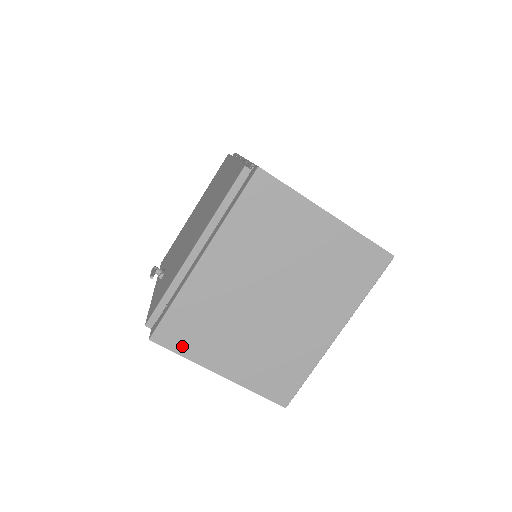
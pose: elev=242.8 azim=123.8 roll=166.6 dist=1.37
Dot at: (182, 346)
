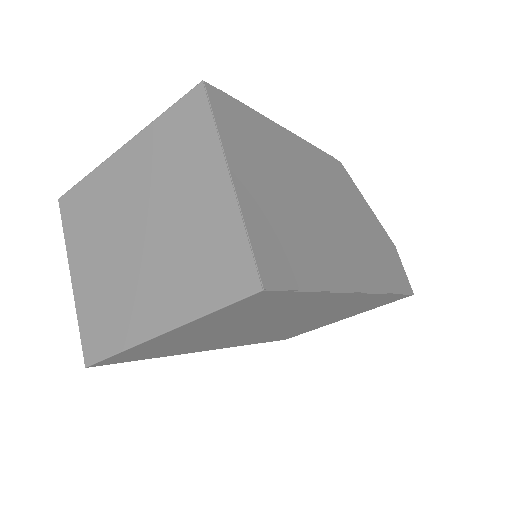
Dot at: (69, 224)
